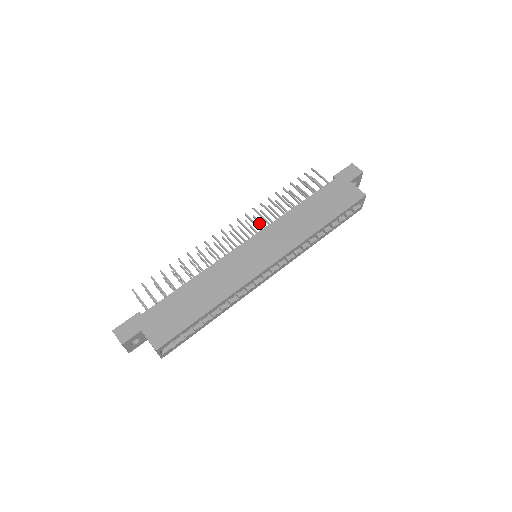
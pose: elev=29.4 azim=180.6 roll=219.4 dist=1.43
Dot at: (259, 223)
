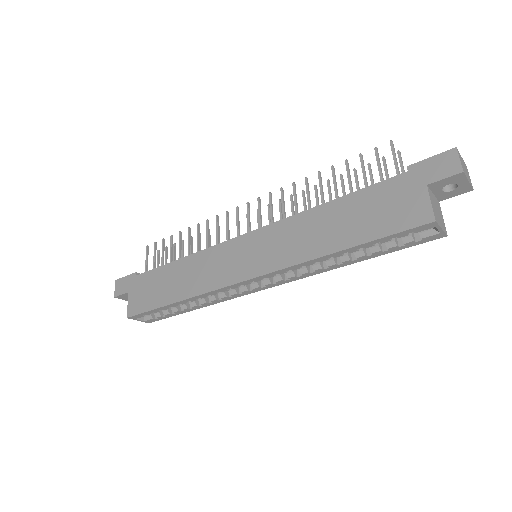
Dot at: (292, 209)
